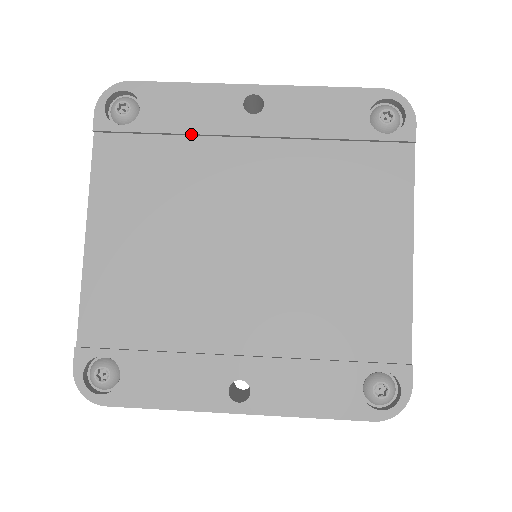
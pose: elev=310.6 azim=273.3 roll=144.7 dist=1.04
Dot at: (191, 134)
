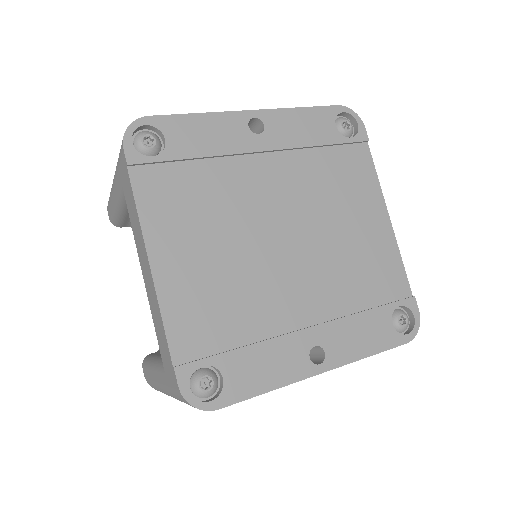
Dot at: (215, 156)
